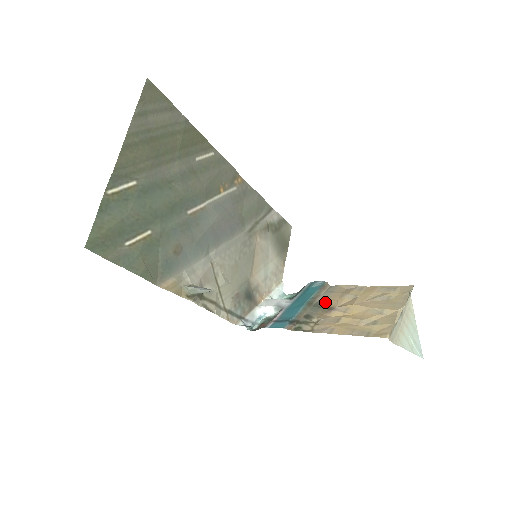
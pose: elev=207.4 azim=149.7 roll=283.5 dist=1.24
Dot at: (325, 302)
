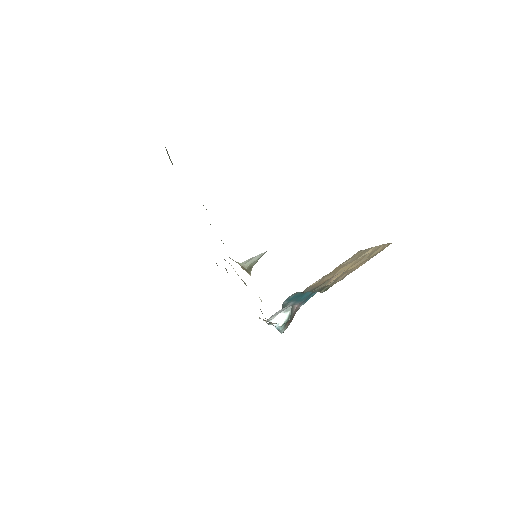
Dot at: (317, 286)
